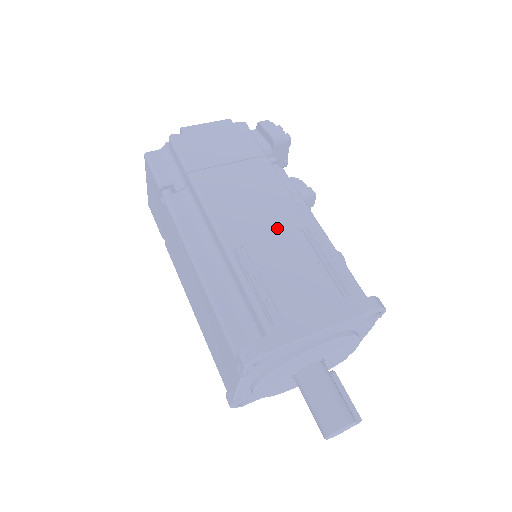
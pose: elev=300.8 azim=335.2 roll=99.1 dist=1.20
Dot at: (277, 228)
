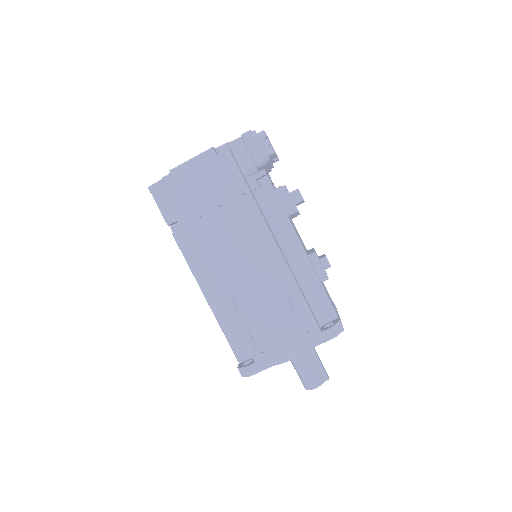
Dot at: (259, 274)
